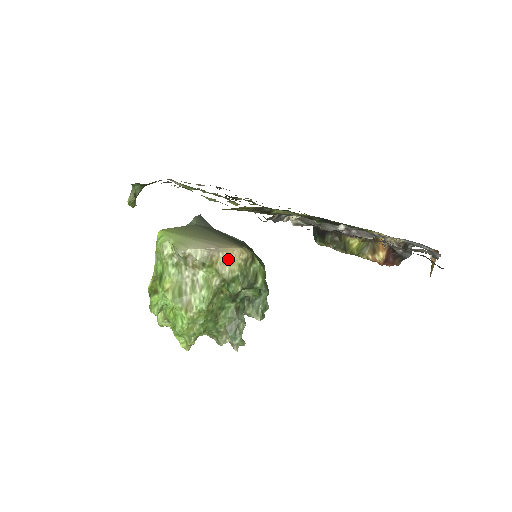
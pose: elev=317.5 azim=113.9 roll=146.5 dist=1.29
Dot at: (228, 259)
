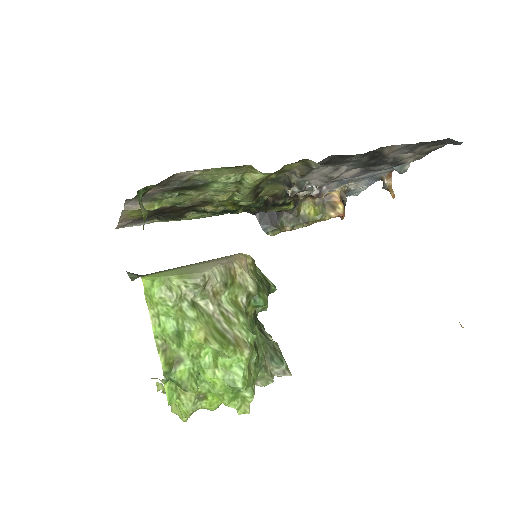
Dot at: (243, 267)
